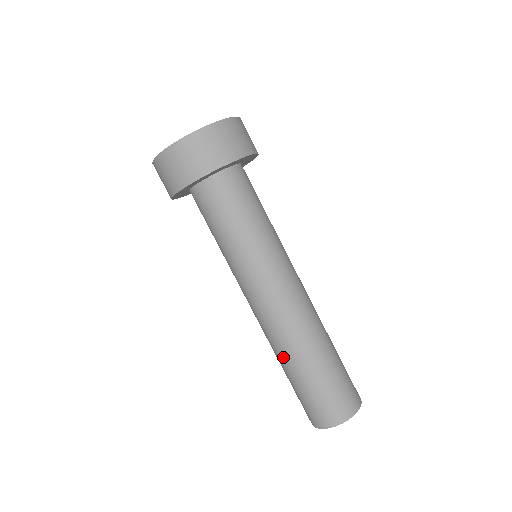
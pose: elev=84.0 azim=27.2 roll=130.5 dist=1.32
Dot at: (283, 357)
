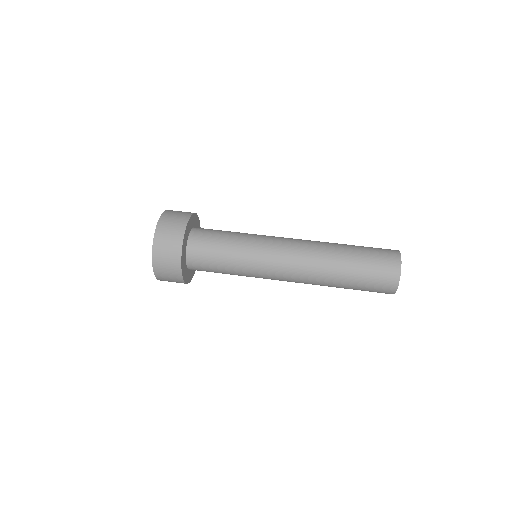
Dot at: (330, 281)
